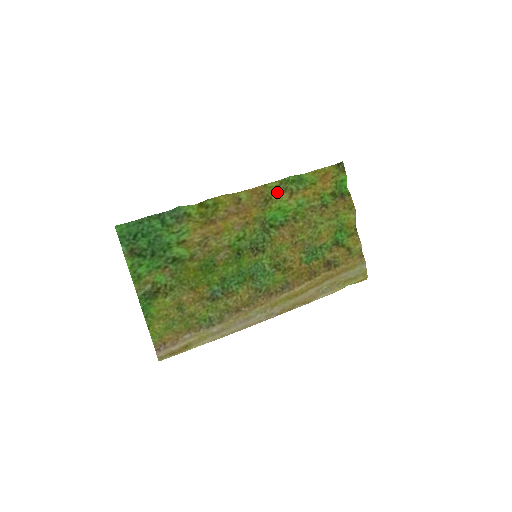
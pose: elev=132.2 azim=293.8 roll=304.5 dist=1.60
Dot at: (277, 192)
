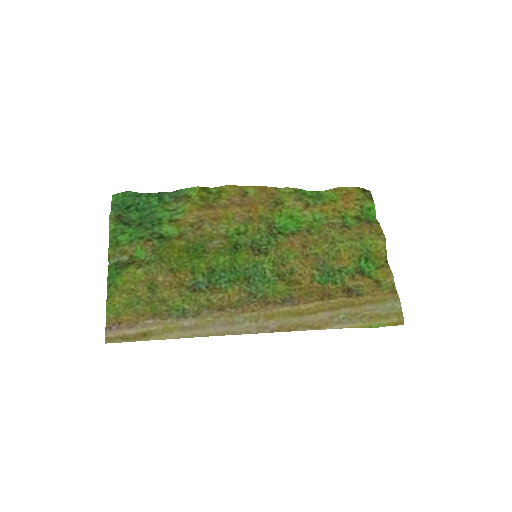
Dot at: (290, 199)
